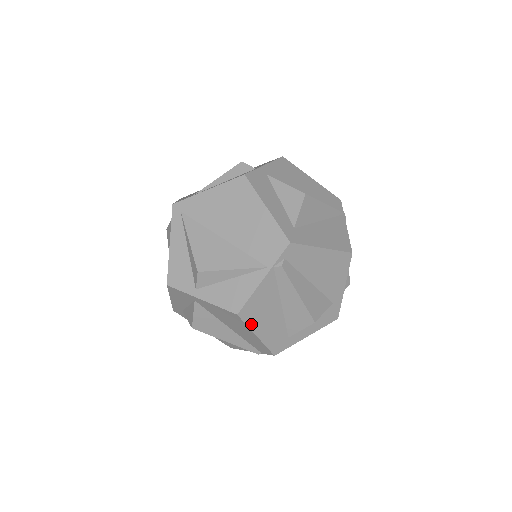
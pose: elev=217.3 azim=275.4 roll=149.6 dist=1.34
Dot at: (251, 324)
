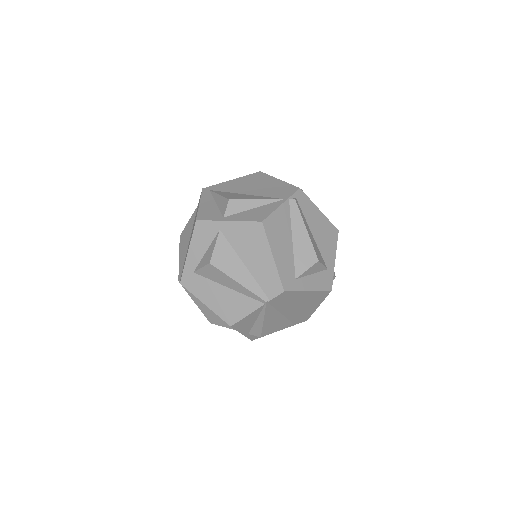
Dot at: (270, 240)
